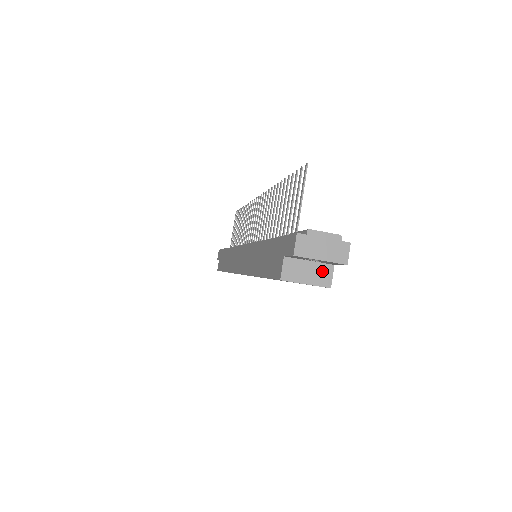
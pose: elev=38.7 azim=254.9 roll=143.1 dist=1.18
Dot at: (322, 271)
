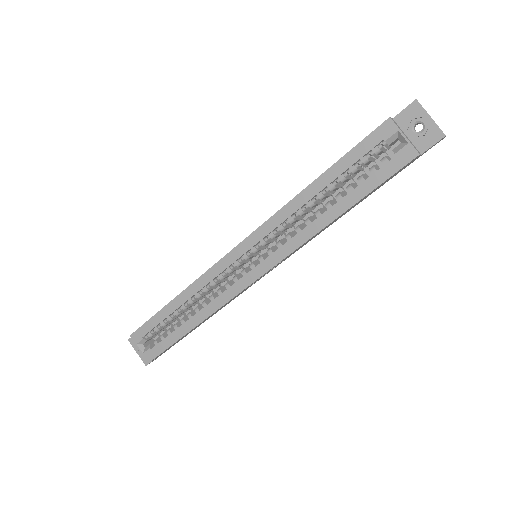
Dot at: (414, 146)
